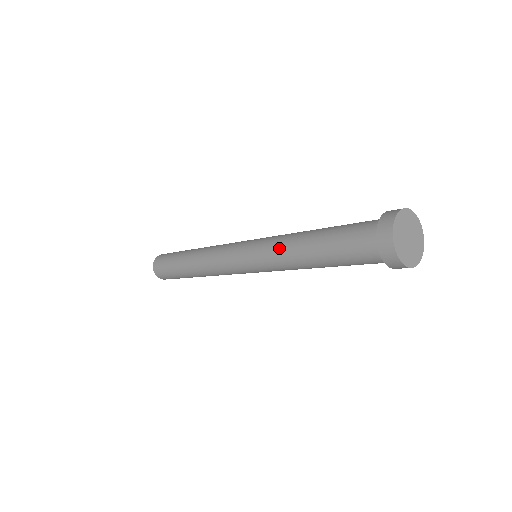
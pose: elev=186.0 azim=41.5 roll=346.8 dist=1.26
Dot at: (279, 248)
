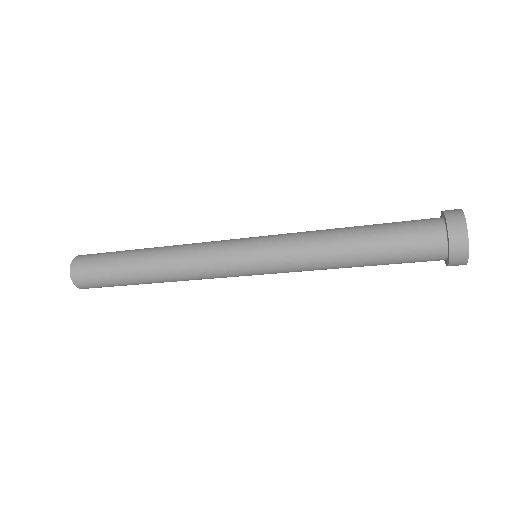
Dot at: (309, 249)
